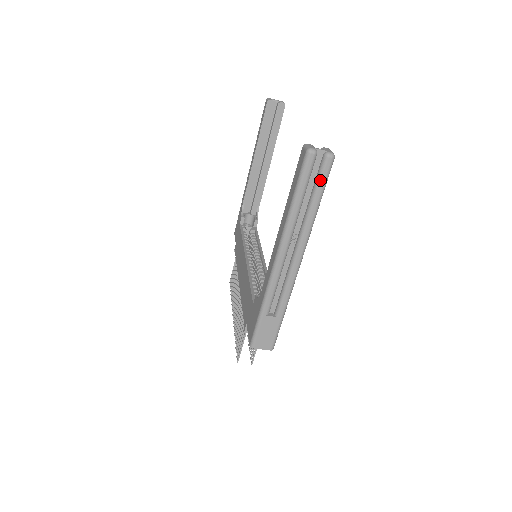
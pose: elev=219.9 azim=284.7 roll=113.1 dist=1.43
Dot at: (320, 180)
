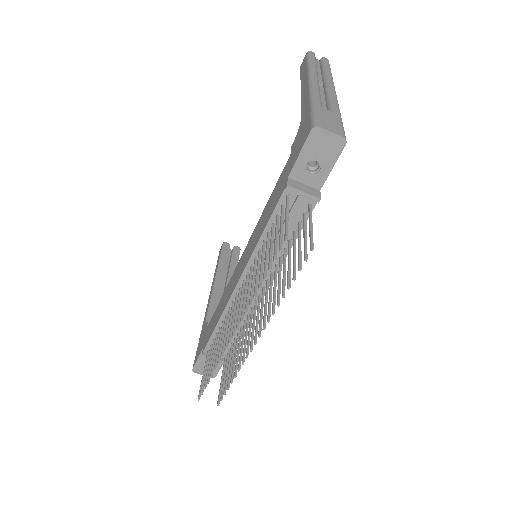
Dot at: (325, 62)
